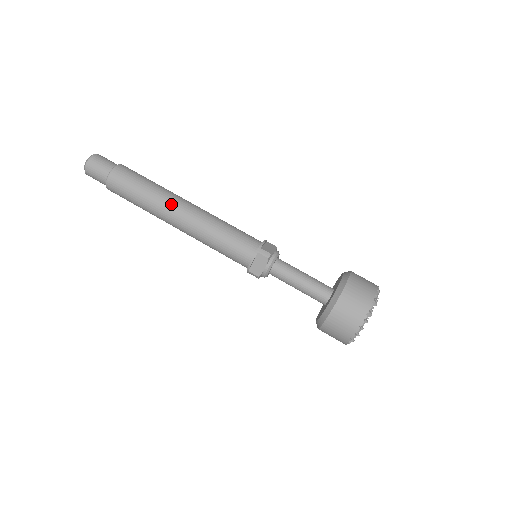
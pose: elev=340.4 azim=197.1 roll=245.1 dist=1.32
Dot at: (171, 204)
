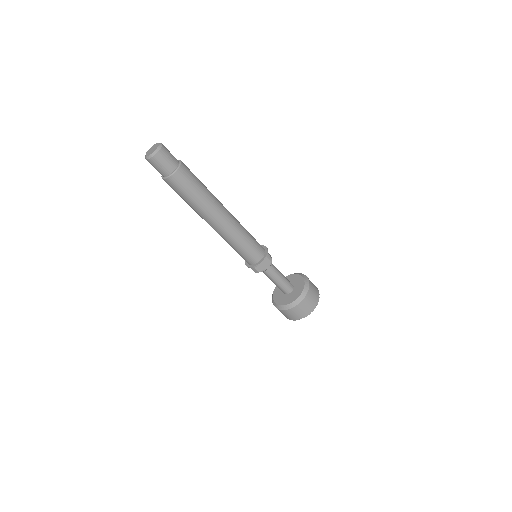
Dot at: (219, 208)
